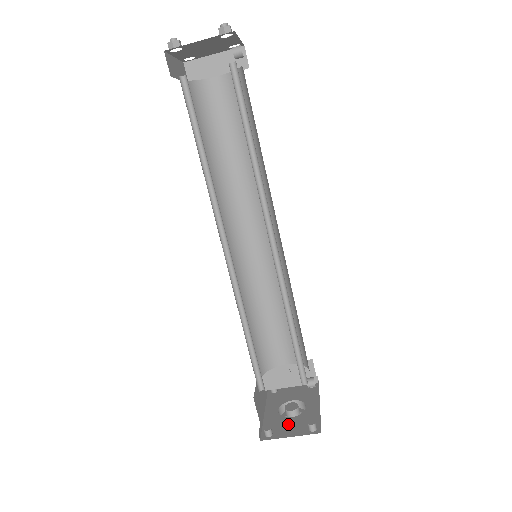
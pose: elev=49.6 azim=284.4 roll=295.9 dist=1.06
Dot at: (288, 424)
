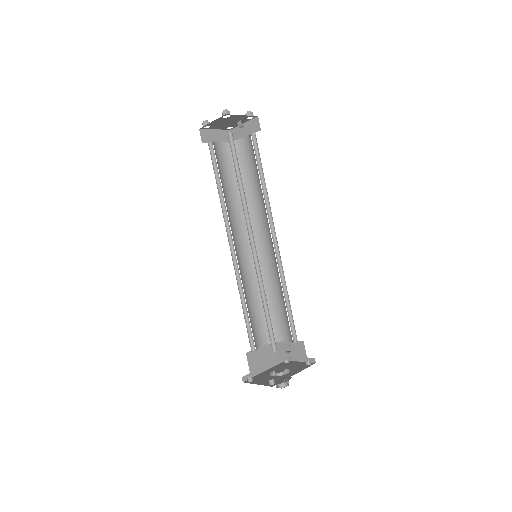
Dot at: (266, 379)
